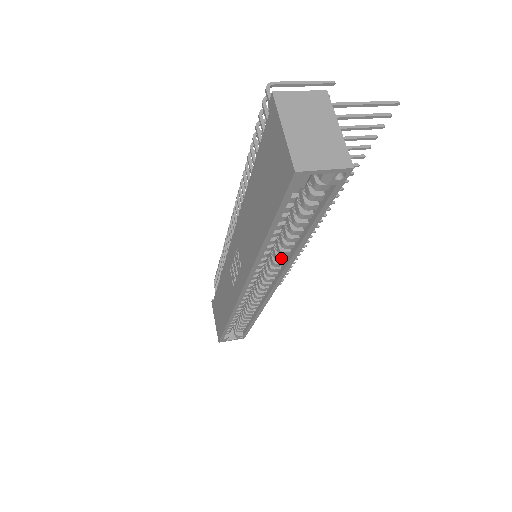
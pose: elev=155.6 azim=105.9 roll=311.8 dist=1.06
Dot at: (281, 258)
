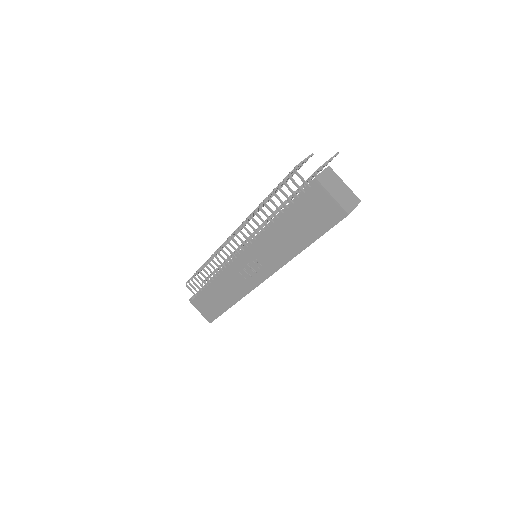
Dot at: occluded
